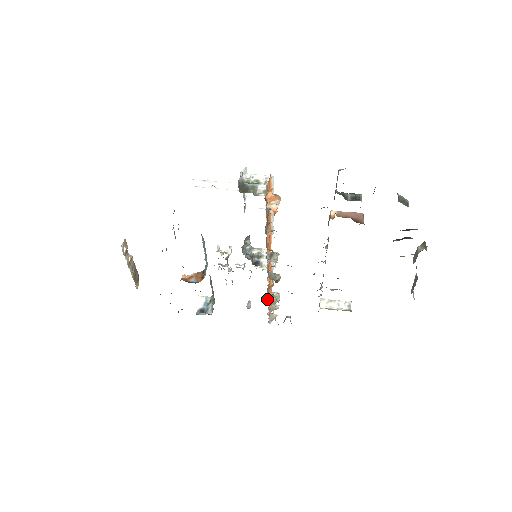
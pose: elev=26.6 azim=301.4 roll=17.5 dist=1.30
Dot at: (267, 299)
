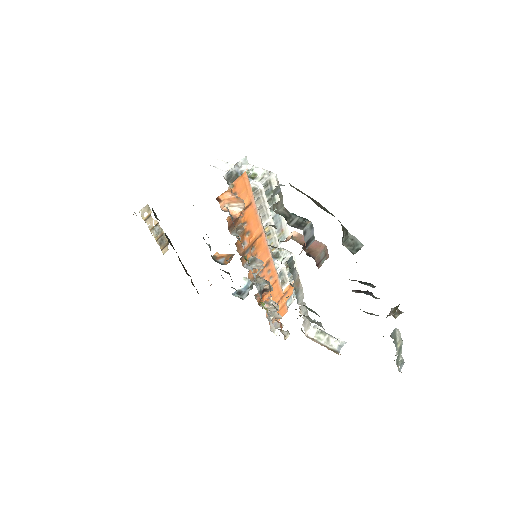
Dot at: (260, 305)
